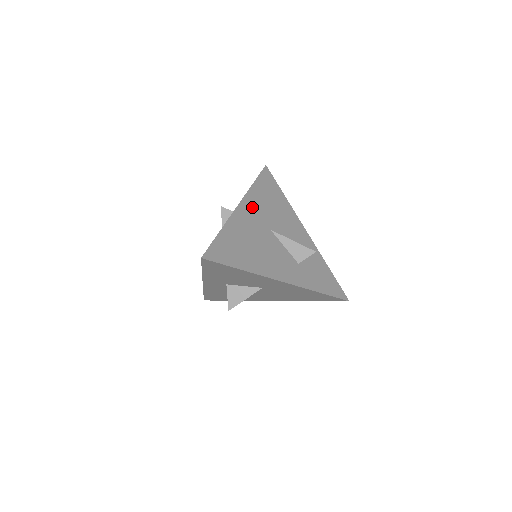
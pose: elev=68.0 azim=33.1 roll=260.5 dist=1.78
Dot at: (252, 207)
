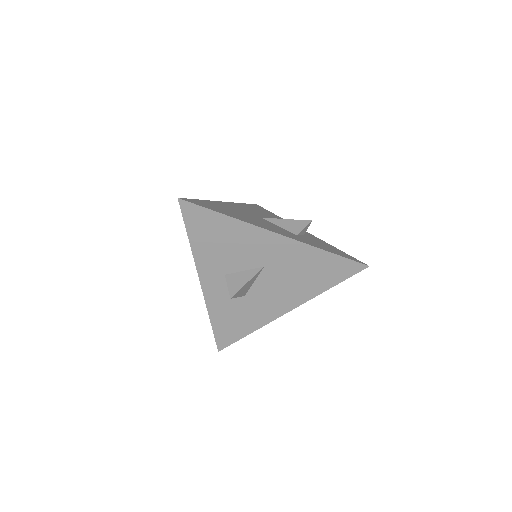
Dot at: (240, 207)
